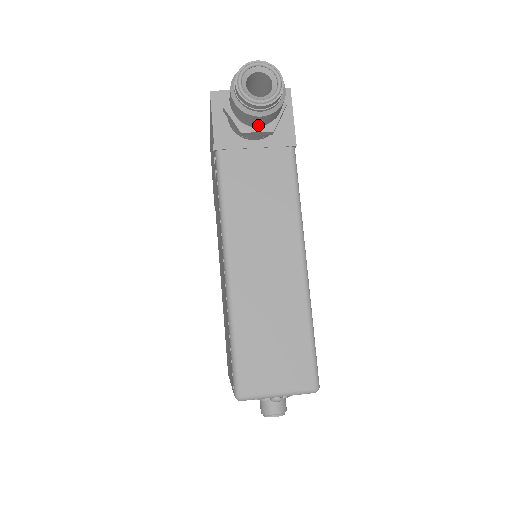
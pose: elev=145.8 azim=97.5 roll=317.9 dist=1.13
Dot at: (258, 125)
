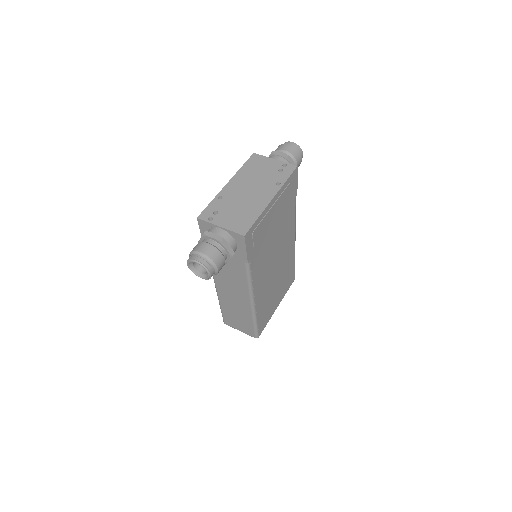
Dot at: occluded
